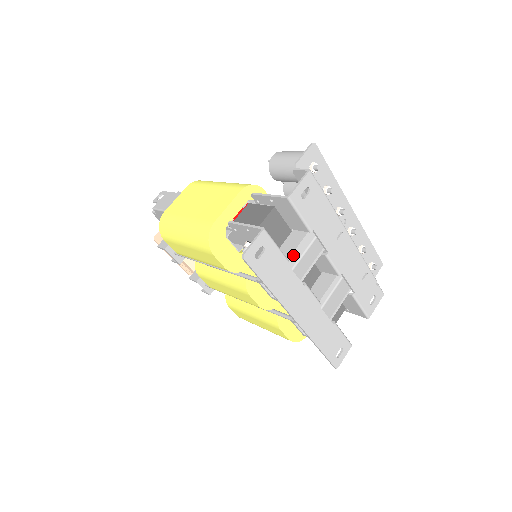
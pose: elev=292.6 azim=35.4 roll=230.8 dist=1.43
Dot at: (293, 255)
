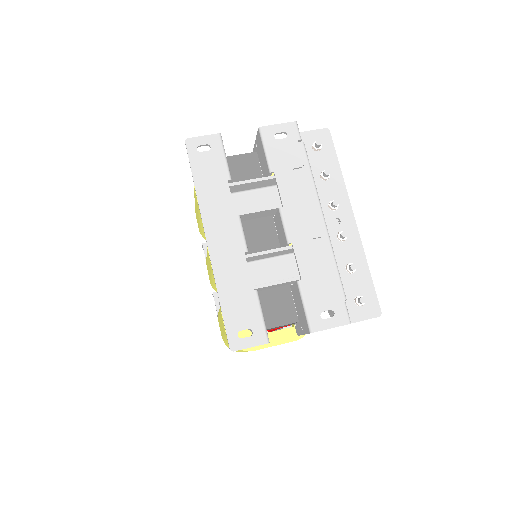
Dot at: (242, 183)
